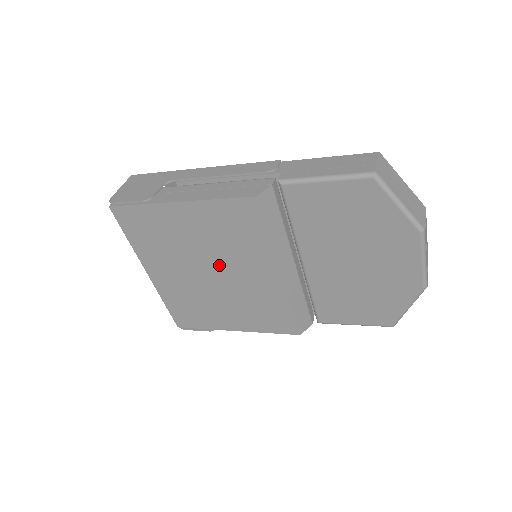
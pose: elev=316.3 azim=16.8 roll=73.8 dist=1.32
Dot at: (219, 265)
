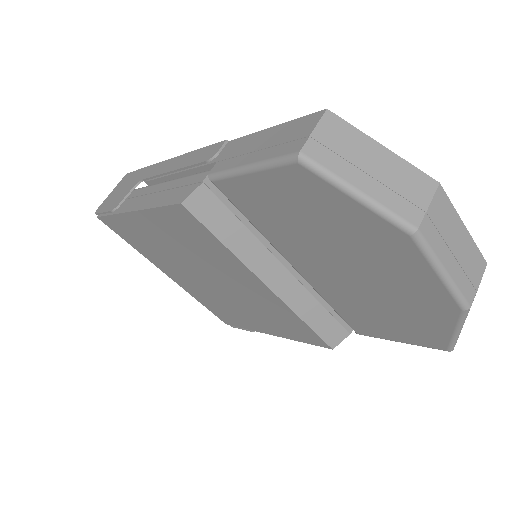
Dot at: (209, 272)
